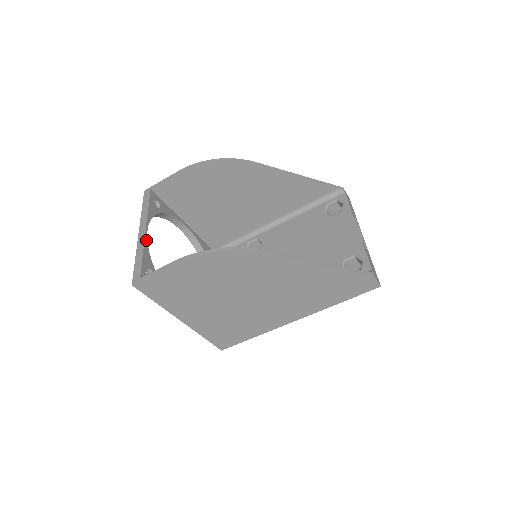
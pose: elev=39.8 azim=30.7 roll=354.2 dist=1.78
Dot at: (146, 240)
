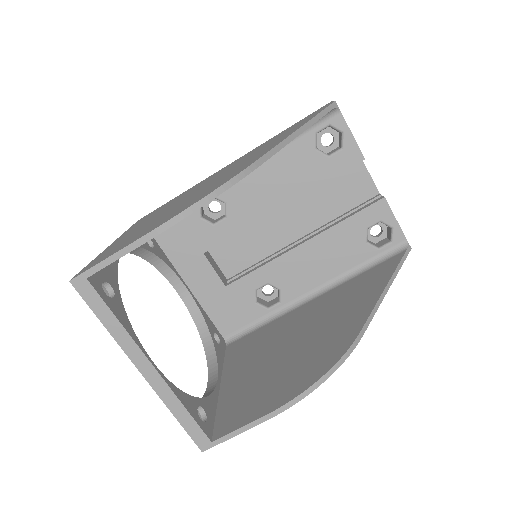
Dot at: (166, 380)
